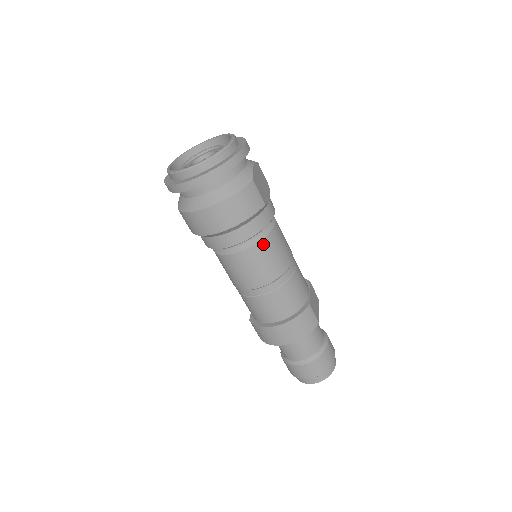
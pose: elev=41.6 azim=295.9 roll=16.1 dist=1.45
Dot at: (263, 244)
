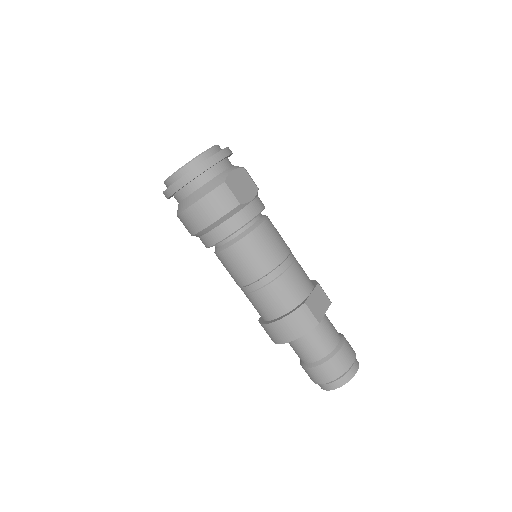
Dot at: (245, 241)
